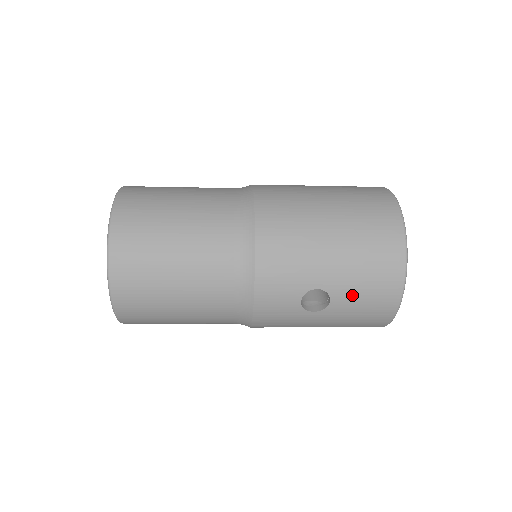
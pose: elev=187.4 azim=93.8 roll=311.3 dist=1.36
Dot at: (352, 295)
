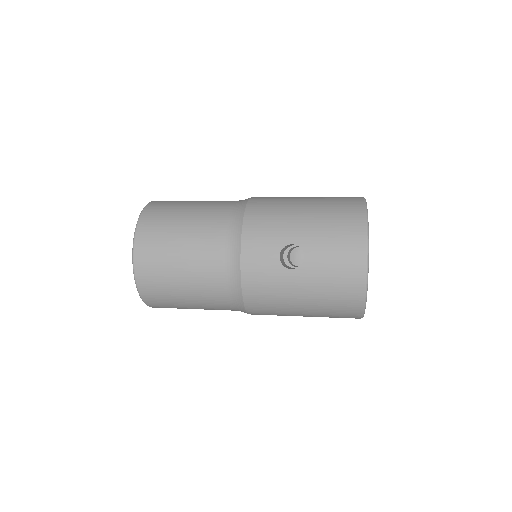
Dot at: (322, 251)
